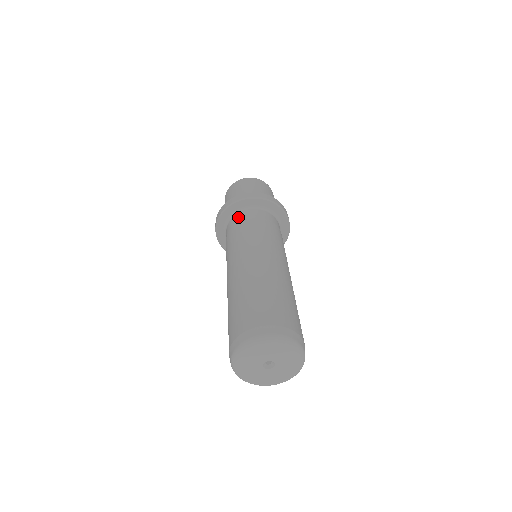
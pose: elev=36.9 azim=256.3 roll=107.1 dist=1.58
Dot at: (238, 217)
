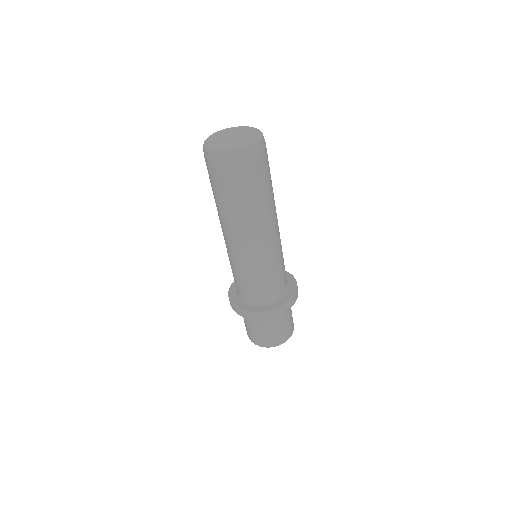
Dot at: occluded
